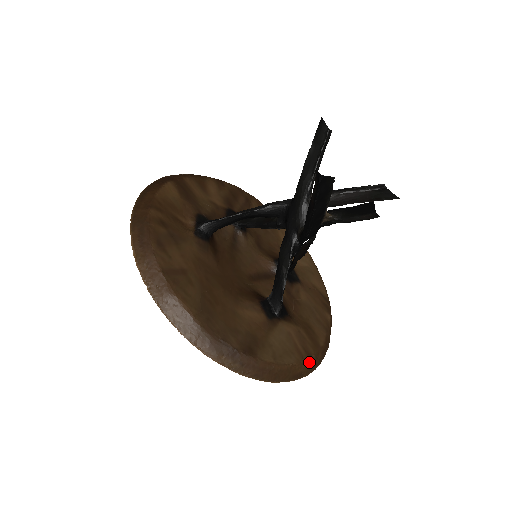
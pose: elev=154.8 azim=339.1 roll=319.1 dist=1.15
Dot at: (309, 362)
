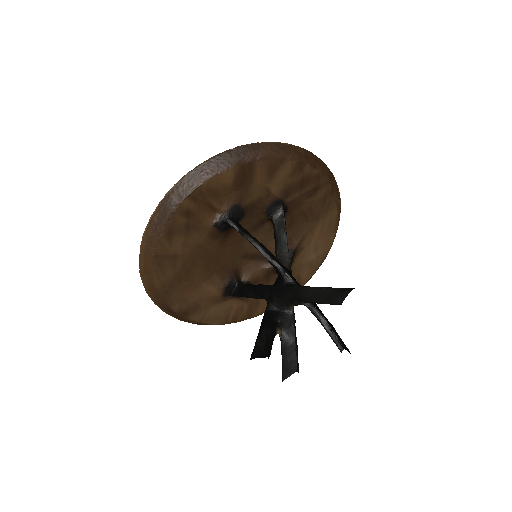
Dot at: occluded
